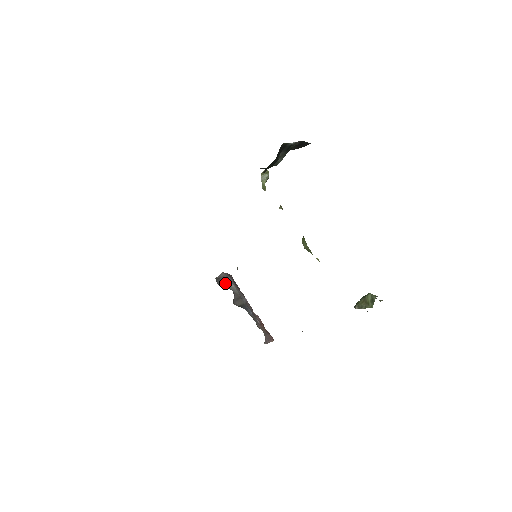
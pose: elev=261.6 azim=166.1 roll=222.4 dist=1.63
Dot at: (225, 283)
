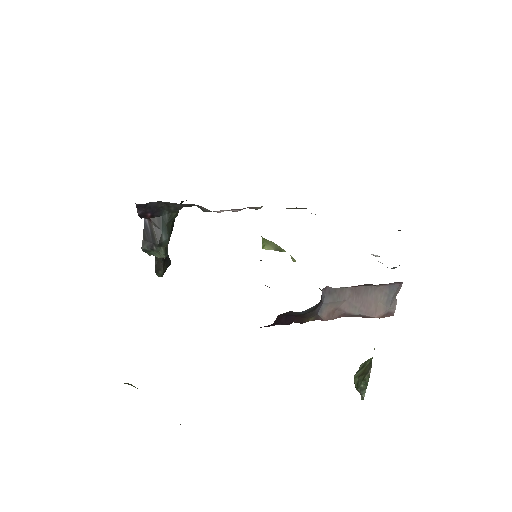
Dot at: occluded
